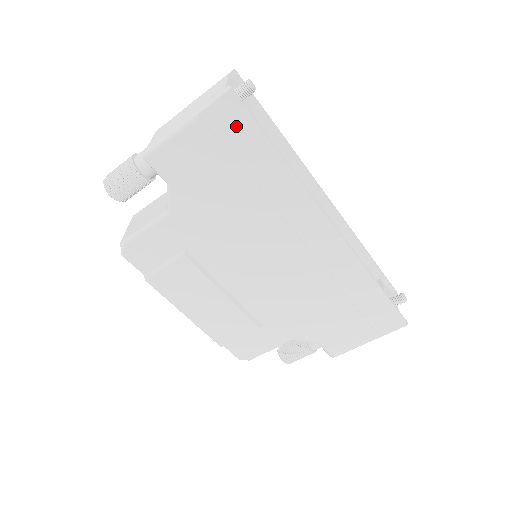
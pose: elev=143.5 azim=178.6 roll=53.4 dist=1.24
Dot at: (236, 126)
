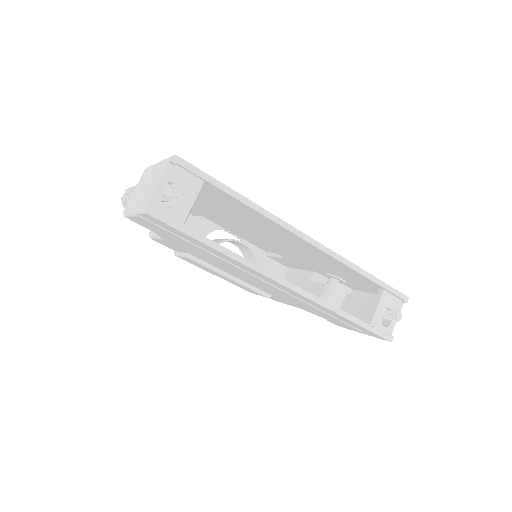
Dot at: (168, 227)
